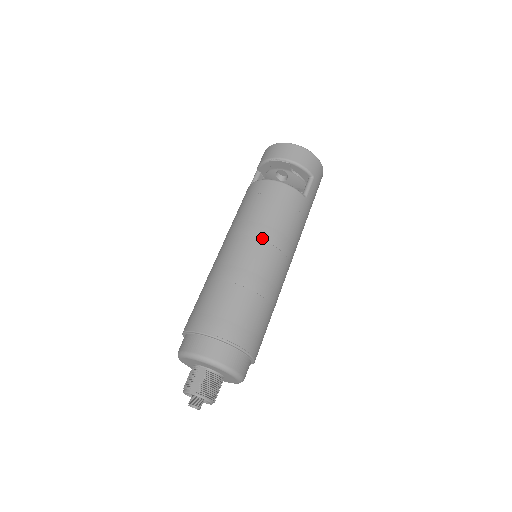
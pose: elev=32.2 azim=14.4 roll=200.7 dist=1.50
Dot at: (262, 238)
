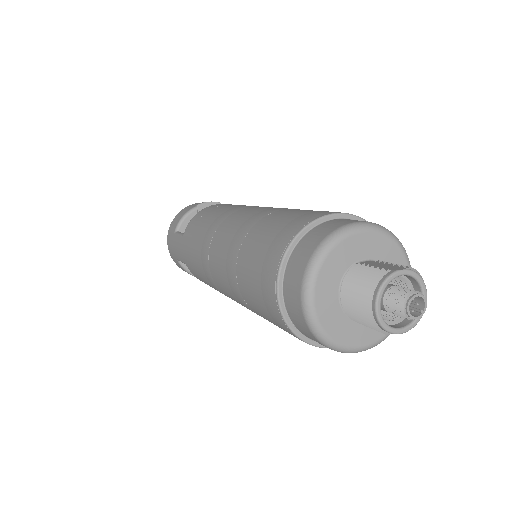
Dot at: occluded
